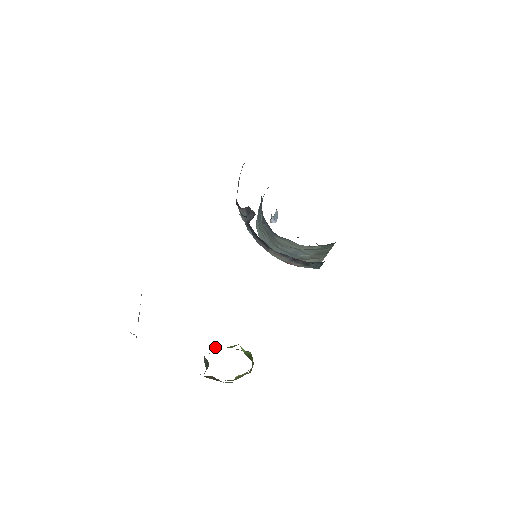
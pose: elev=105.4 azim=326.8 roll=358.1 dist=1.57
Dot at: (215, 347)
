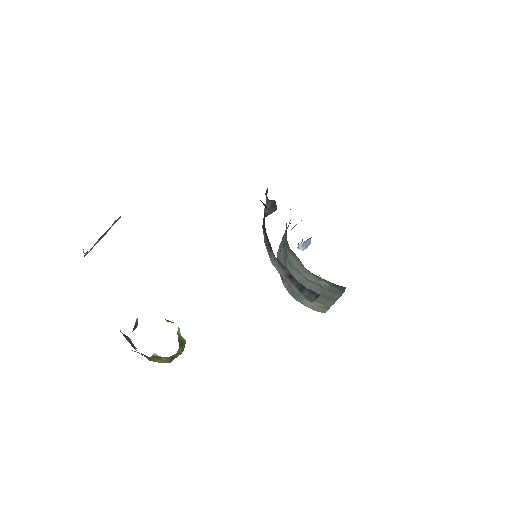
Dot at: occluded
